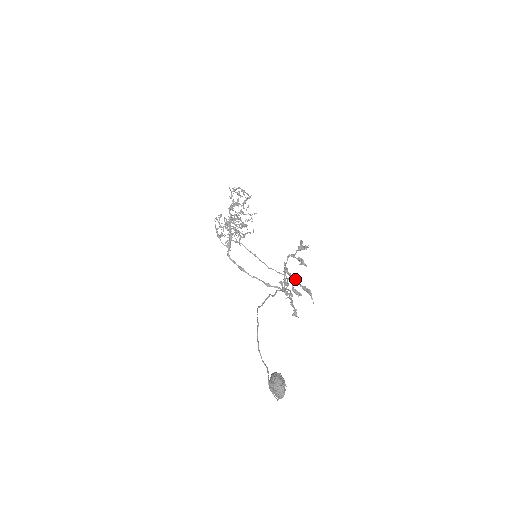
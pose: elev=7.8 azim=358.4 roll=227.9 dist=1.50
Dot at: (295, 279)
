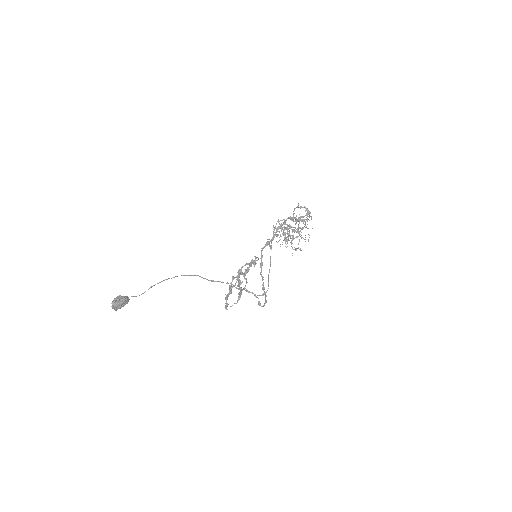
Dot at: occluded
